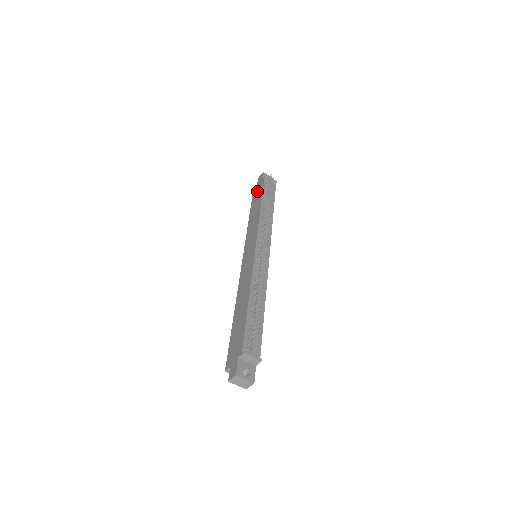
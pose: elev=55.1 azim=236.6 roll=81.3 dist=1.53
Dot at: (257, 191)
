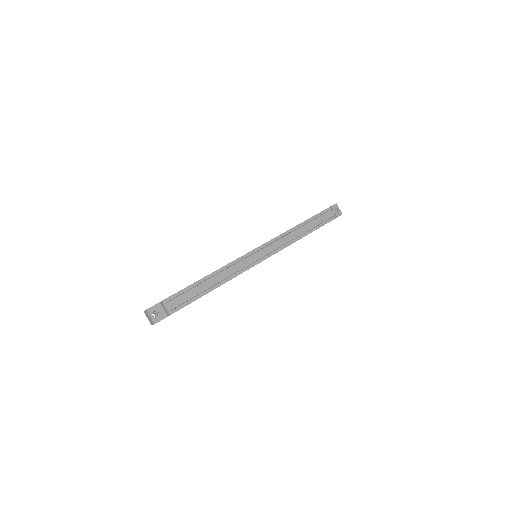
Dot at: occluded
